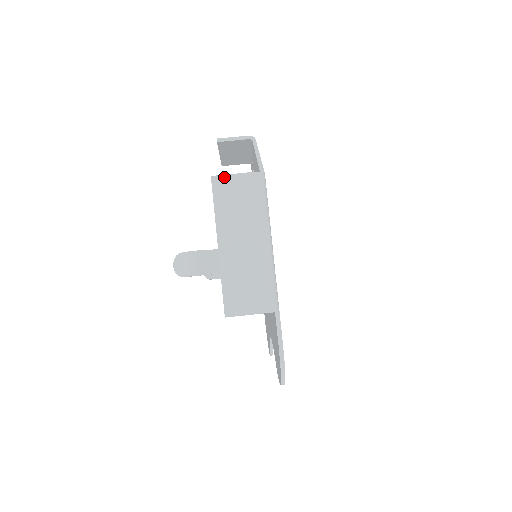
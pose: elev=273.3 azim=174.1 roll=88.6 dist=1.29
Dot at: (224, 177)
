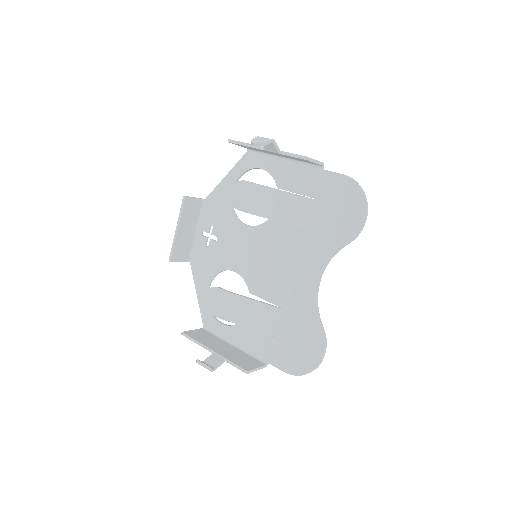
Dot at: occluded
